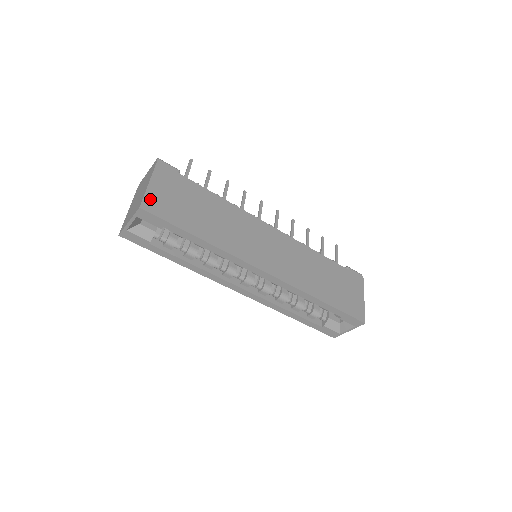
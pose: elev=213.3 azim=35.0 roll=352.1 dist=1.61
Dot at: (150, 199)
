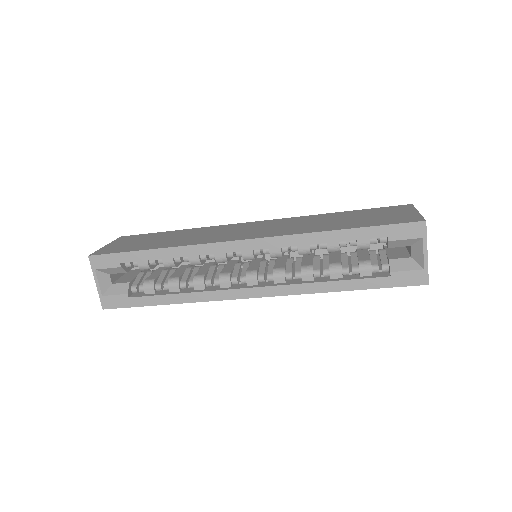
Dot at: (103, 250)
